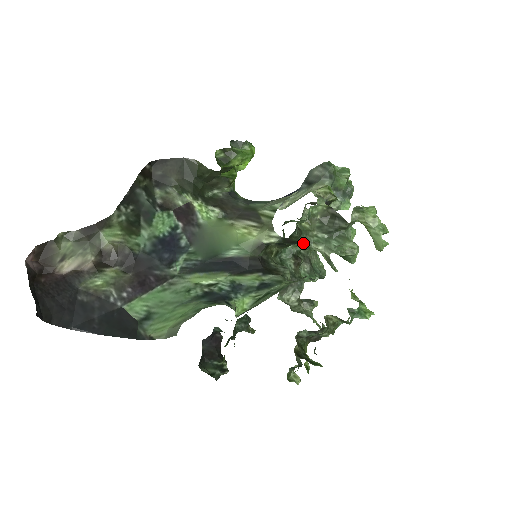
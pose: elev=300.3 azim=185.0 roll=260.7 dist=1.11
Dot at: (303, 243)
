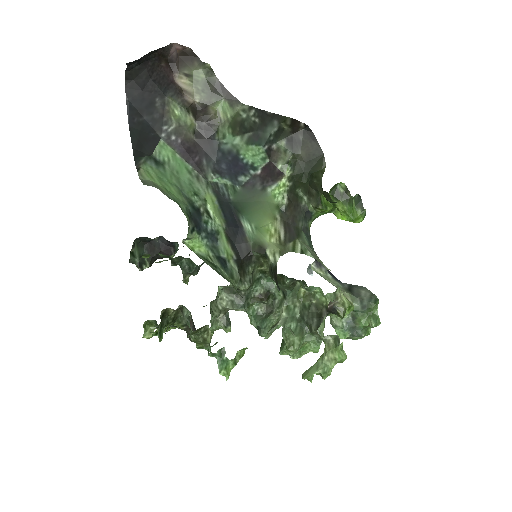
Dot at: (279, 288)
